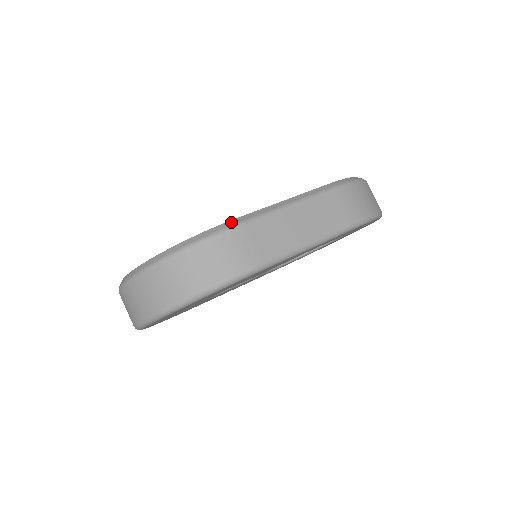
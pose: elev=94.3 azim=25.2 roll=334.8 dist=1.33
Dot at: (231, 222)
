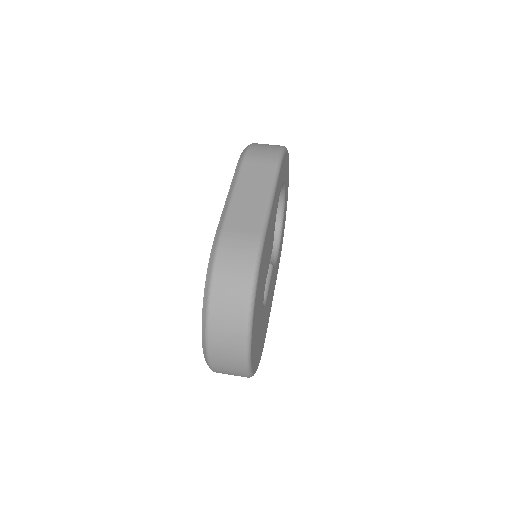
Dot at: (215, 238)
